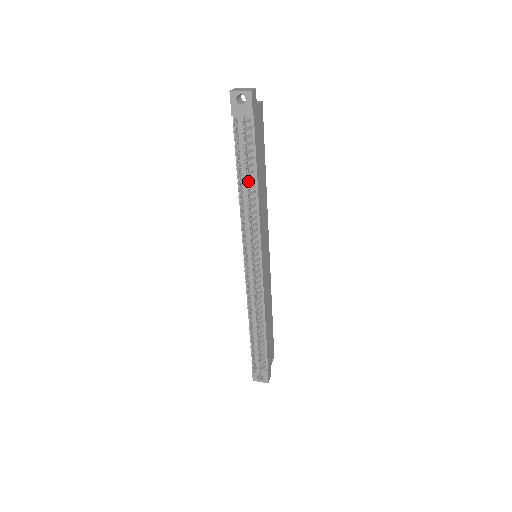
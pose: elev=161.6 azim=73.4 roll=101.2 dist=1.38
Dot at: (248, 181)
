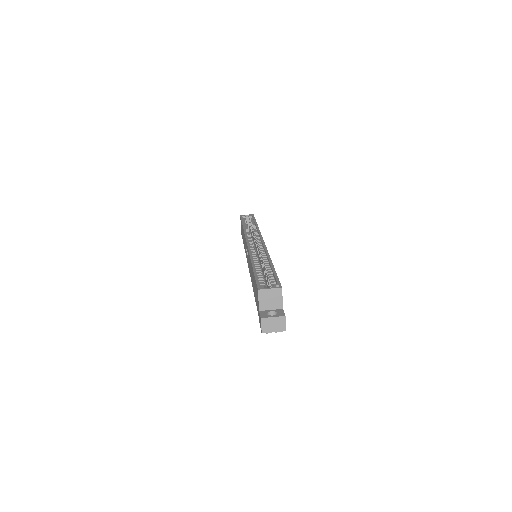
Dot at: occluded
